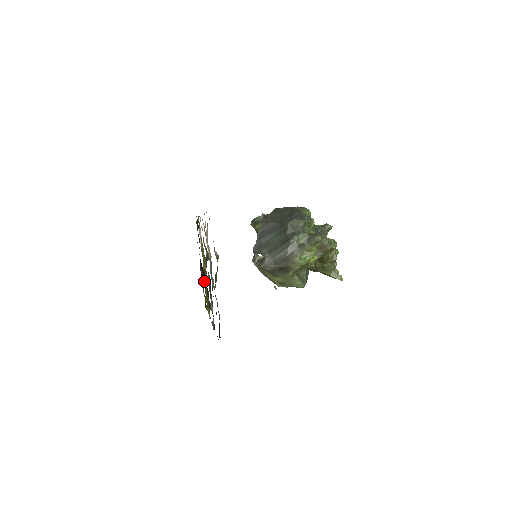
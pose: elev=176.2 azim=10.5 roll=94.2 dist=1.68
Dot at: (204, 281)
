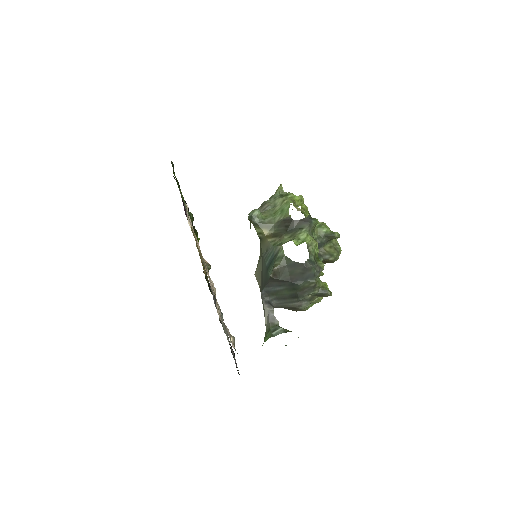
Dot at: occluded
